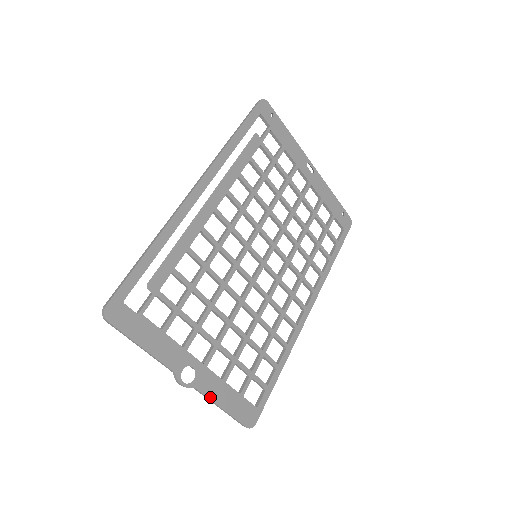
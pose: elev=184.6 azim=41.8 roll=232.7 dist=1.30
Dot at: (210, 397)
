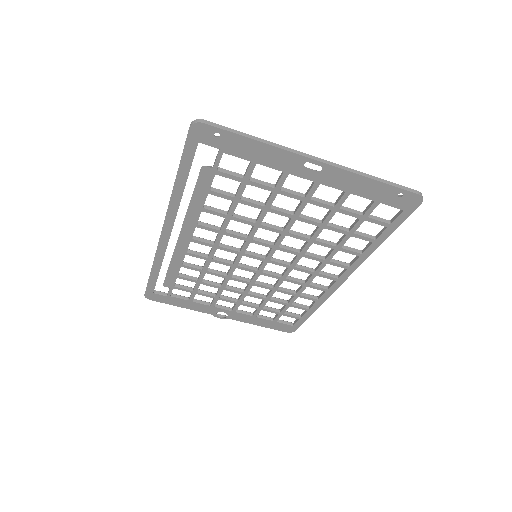
Dot at: (246, 322)
